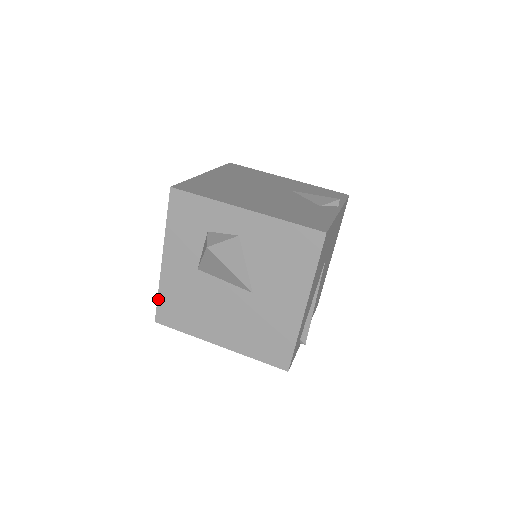
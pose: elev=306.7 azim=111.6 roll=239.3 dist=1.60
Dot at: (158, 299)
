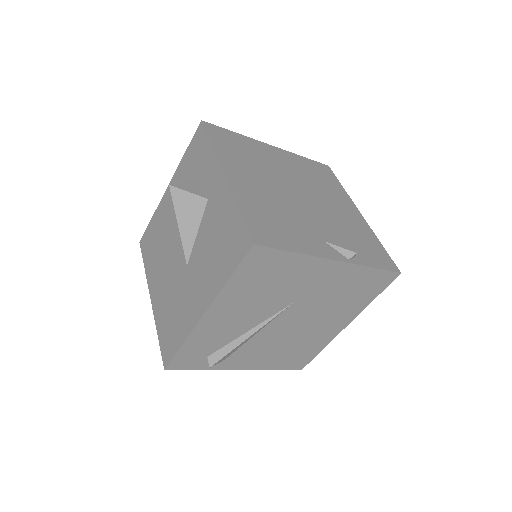
Dot at: (150, 223)
